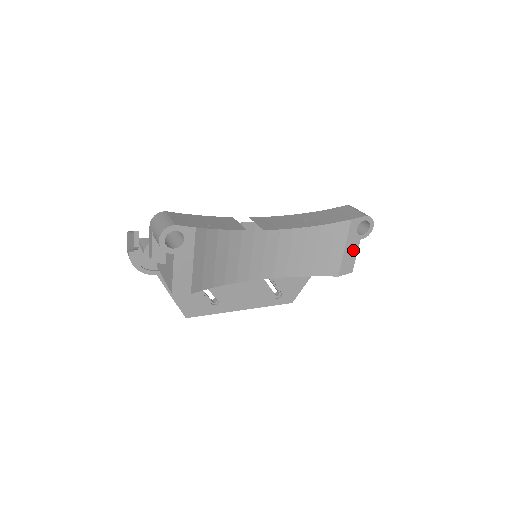
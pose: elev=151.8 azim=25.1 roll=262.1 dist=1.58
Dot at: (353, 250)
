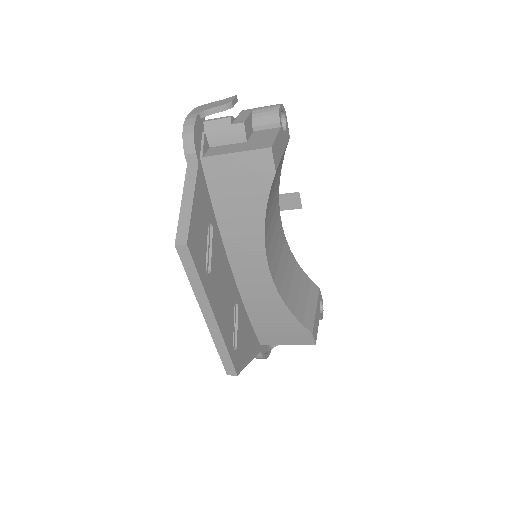
Dot at: (317, 320)
